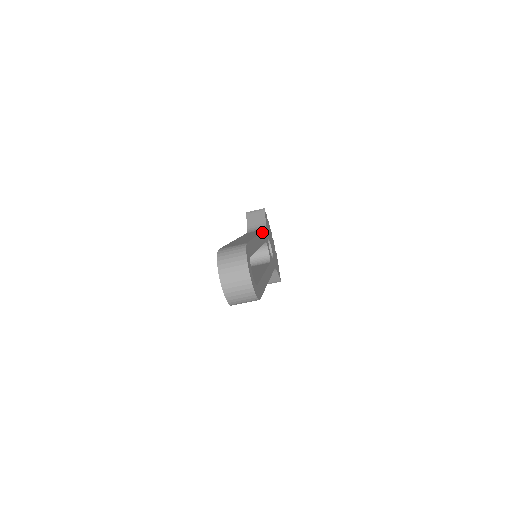
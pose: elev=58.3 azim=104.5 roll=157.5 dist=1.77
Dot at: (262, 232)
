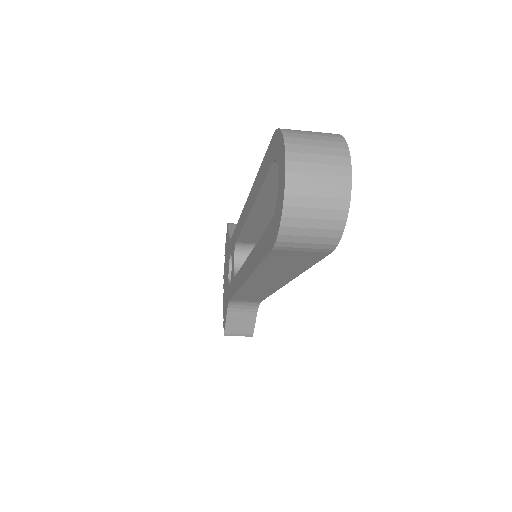
Dot at: occluded
